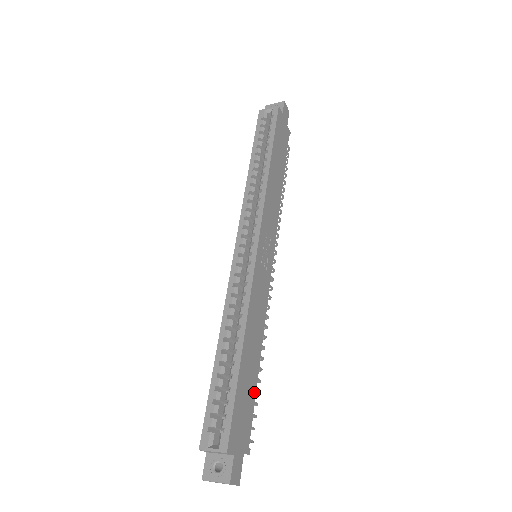
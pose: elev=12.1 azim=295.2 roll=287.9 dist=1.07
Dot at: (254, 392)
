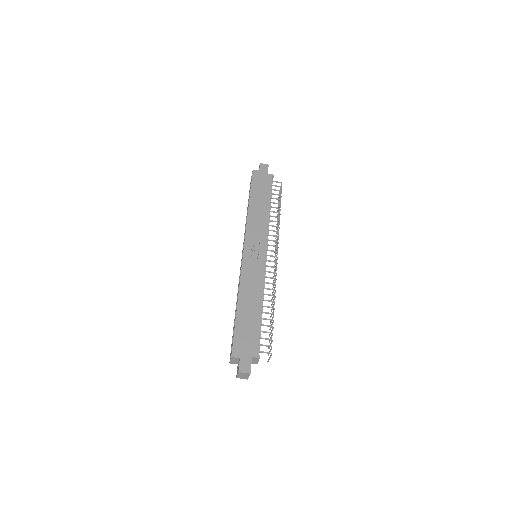
Dot at: (258, 326)
